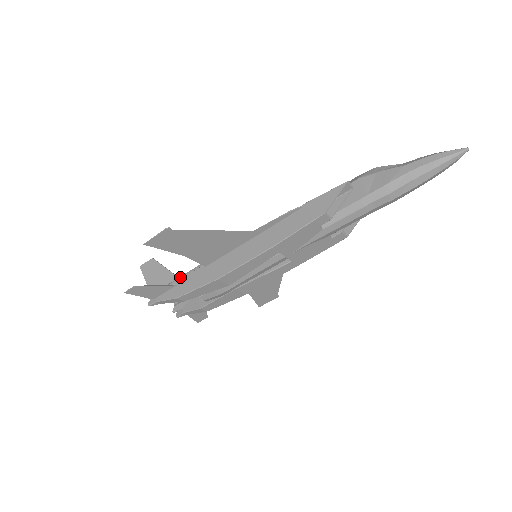
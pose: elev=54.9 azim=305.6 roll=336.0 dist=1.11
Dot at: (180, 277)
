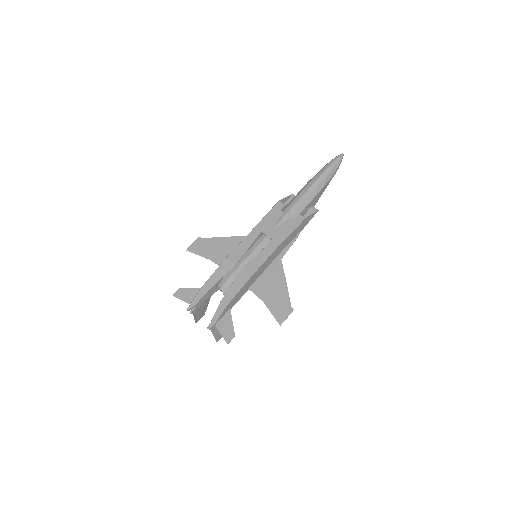
Dot at: occluded
